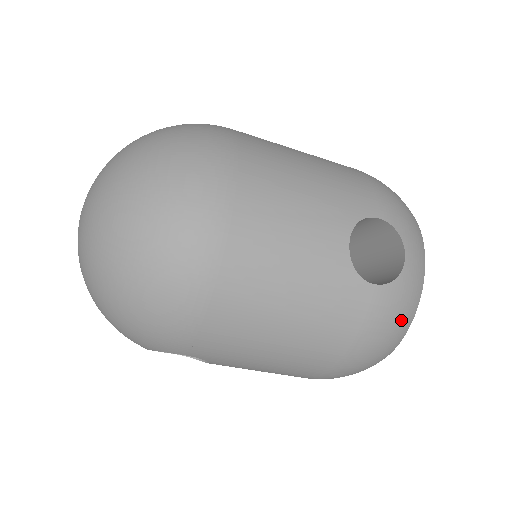
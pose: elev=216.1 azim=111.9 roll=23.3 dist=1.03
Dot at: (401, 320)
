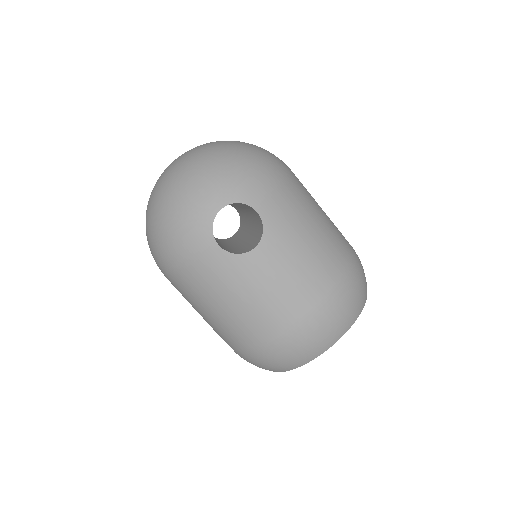
Dot at: (365, 279)
